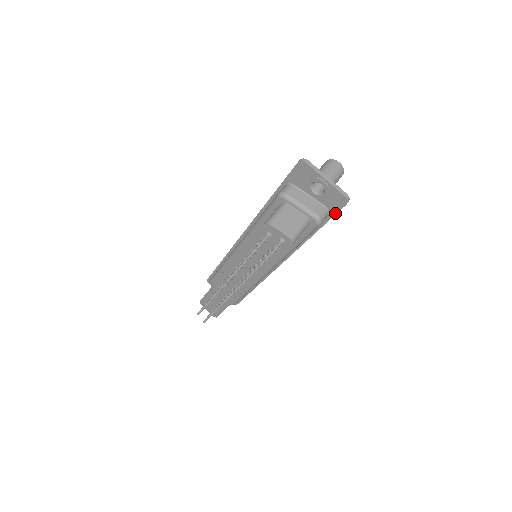
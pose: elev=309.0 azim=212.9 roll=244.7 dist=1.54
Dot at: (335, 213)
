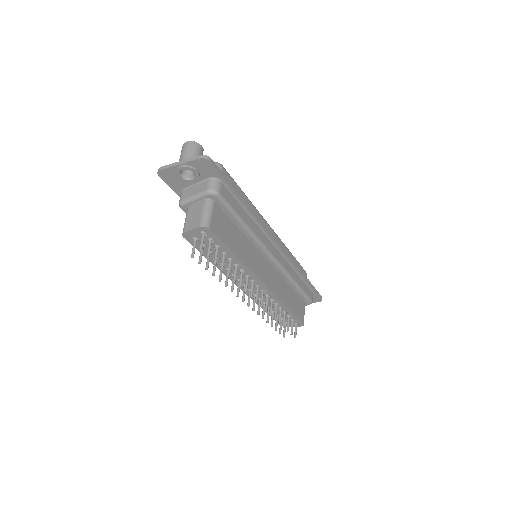
Dot at: (219, 174)
